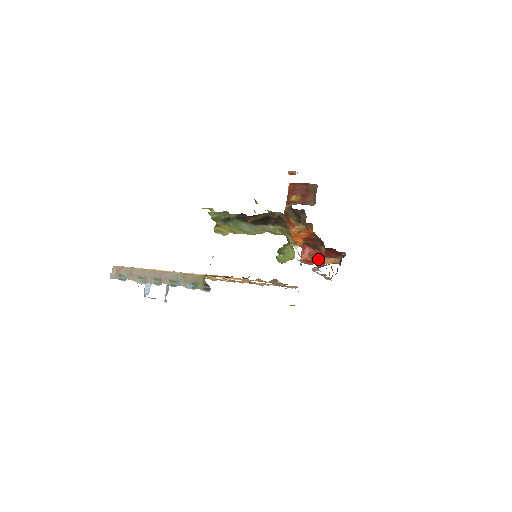
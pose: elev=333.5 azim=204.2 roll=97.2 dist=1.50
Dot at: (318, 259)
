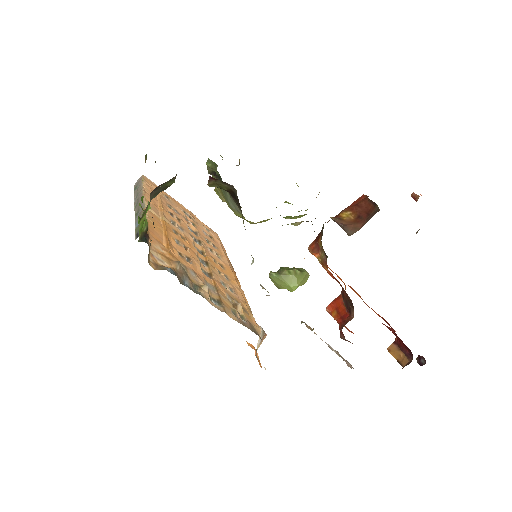
Dot at: (340, 323)
